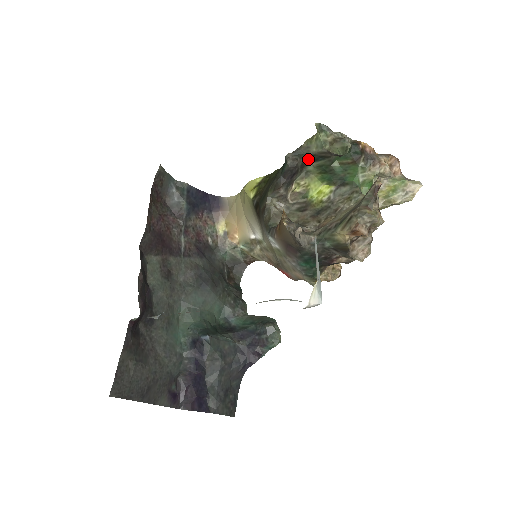
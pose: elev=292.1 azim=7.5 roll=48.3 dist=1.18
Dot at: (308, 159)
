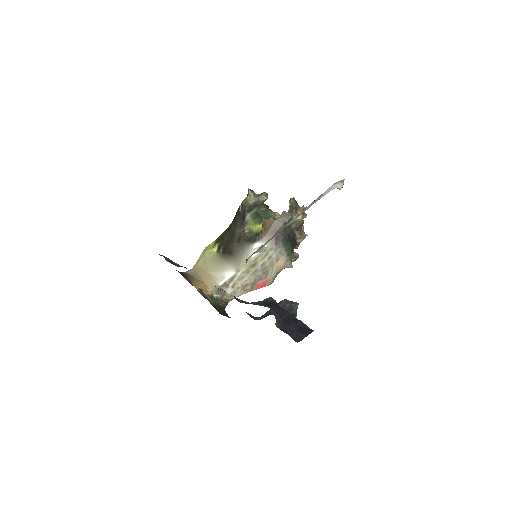
Dot at: (247, 210)
